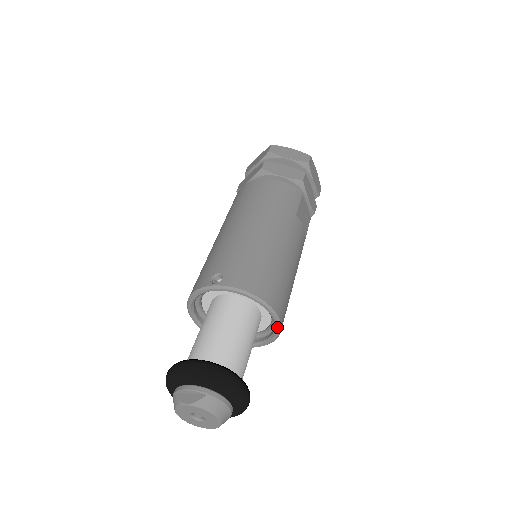
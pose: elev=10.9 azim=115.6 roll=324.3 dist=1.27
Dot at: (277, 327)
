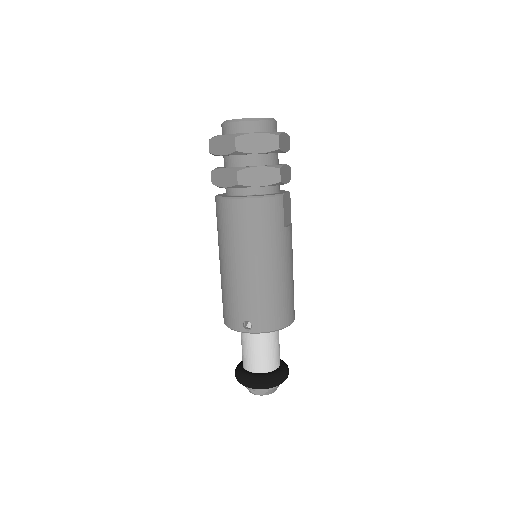
Dot at: occluded
